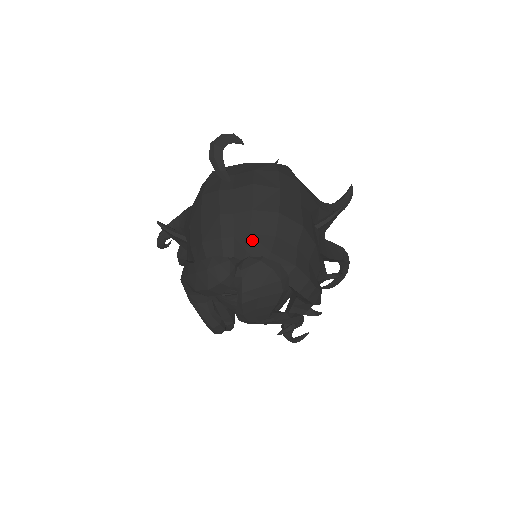
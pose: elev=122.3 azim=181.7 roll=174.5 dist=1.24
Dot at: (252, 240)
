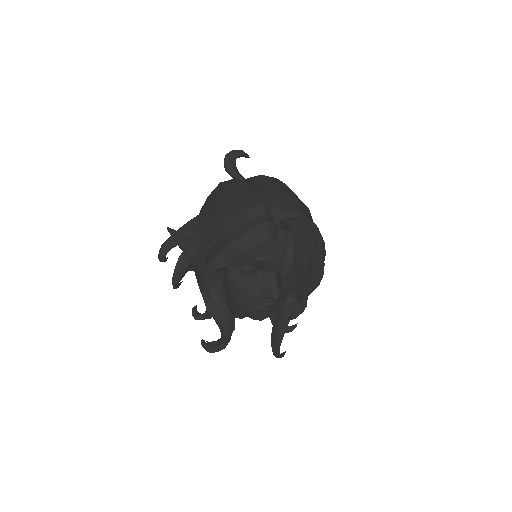
Dot at: (286, 206)
